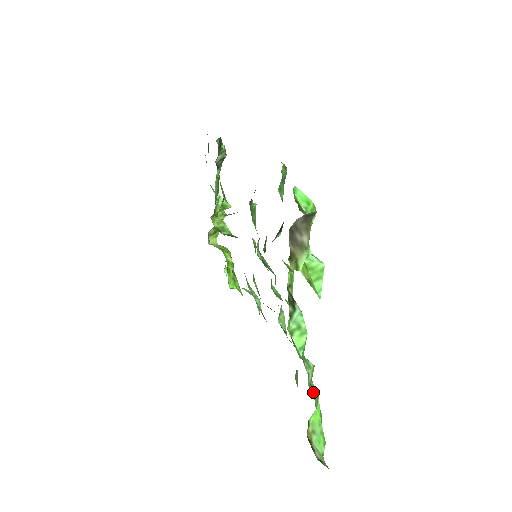
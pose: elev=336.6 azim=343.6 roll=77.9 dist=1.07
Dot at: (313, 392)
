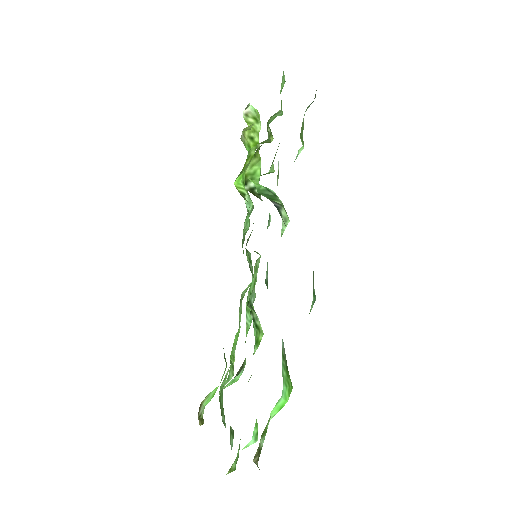
Dot at: occluded
